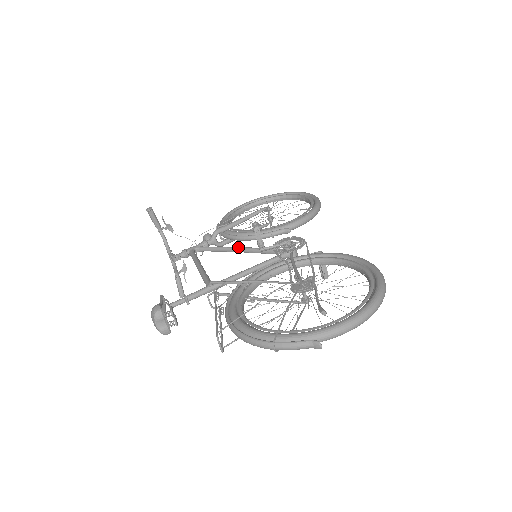
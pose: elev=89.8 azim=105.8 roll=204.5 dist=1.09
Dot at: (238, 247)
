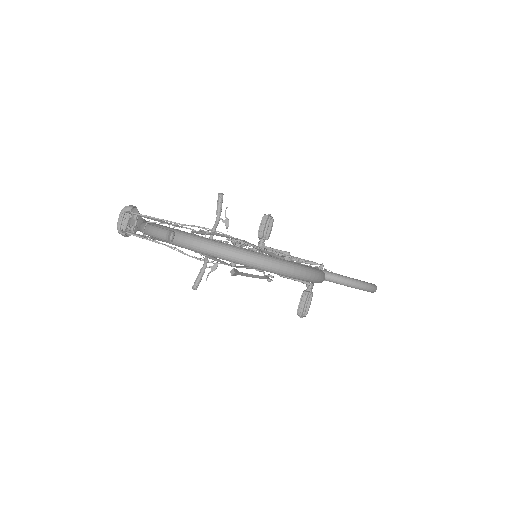
Dot at: occluded
